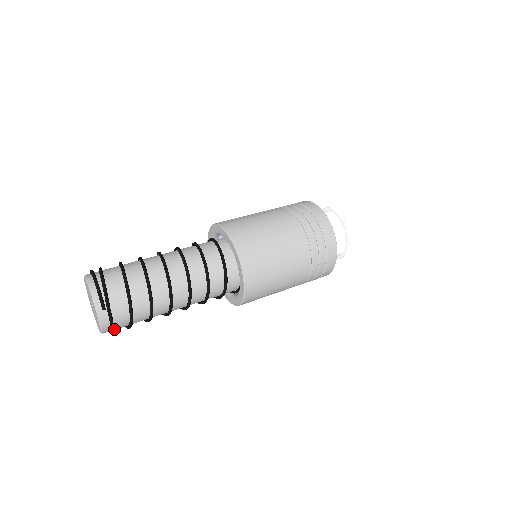
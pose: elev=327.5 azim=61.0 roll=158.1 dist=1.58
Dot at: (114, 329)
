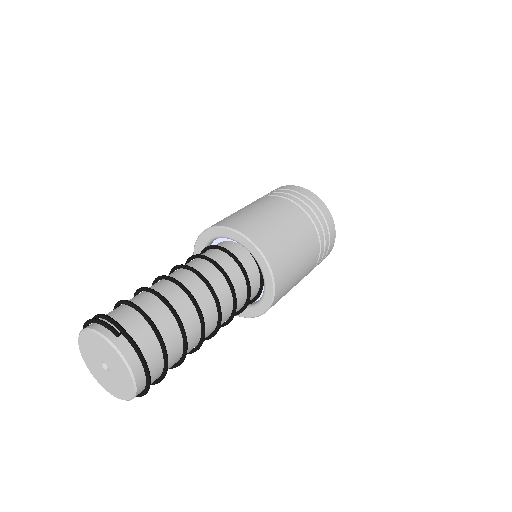
Dot at: (148, 372)
